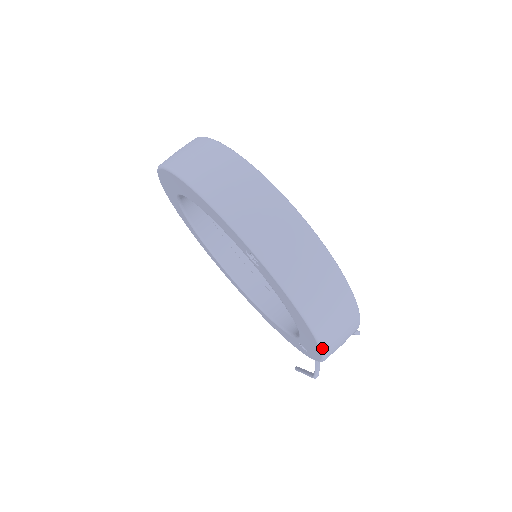
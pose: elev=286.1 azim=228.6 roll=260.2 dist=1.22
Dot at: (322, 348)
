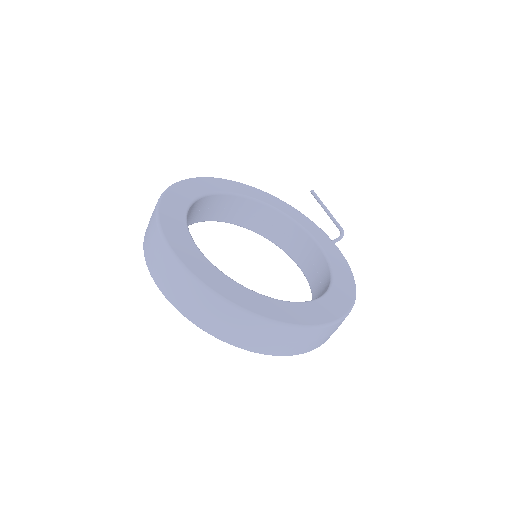
Dot at: occluded
